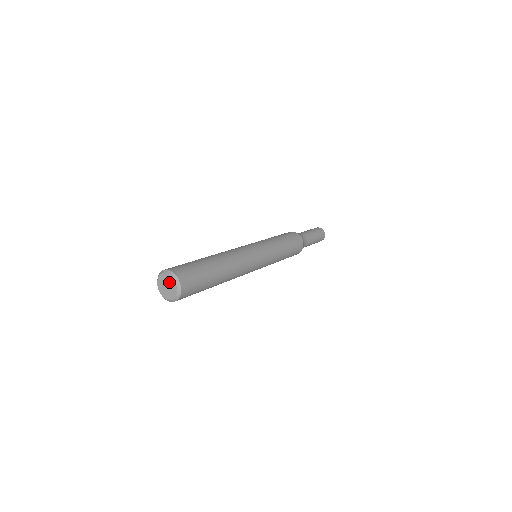
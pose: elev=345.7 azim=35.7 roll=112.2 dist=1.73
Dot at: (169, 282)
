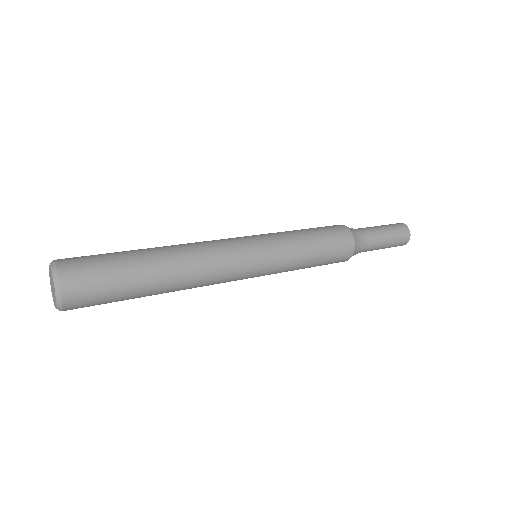
Dot at: (52, 280)
